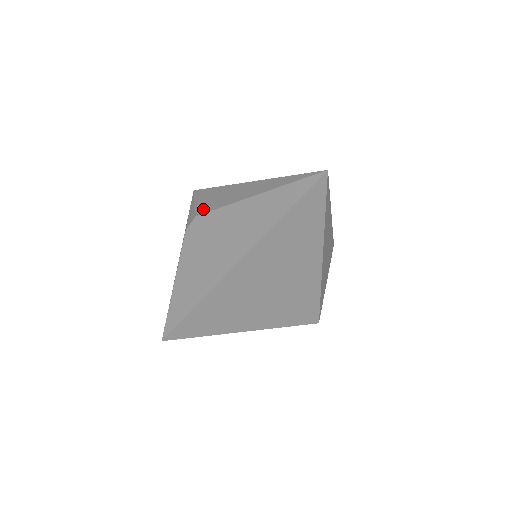
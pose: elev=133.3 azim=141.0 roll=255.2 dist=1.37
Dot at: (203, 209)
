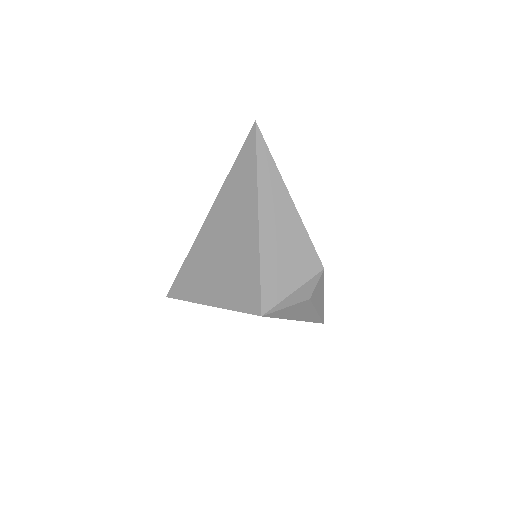
Dot at: occluded
